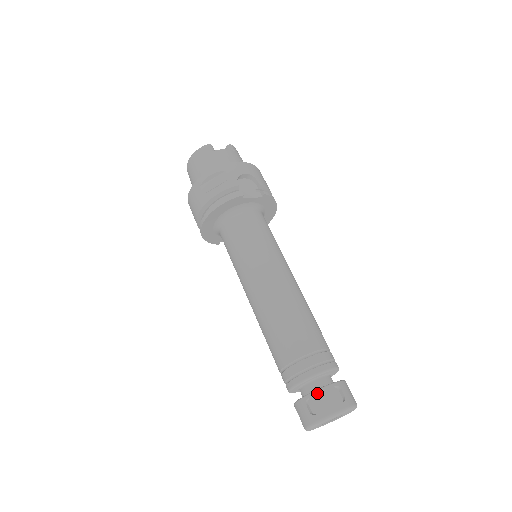
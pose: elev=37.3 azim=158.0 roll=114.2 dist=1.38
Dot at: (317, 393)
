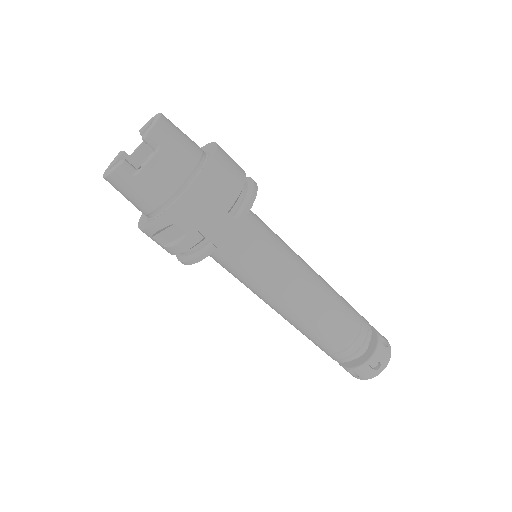
Dot at: (356, 370)
